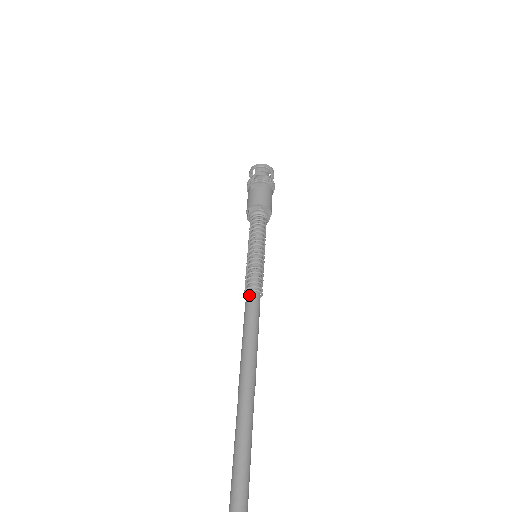
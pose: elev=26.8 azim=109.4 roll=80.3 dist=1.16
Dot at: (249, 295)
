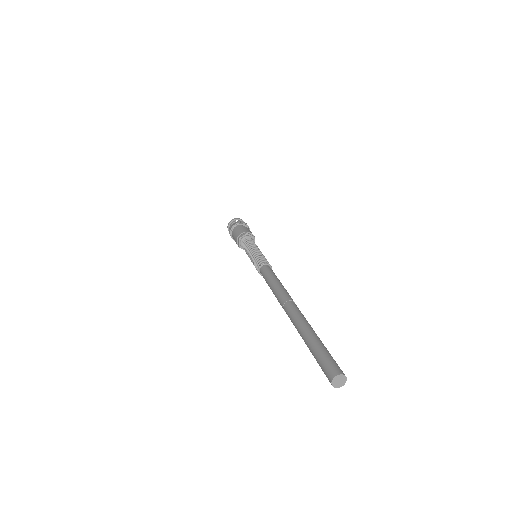
Dot at: (268, 266)
